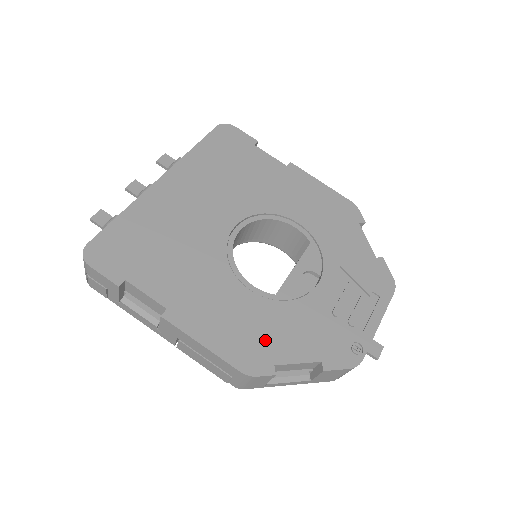
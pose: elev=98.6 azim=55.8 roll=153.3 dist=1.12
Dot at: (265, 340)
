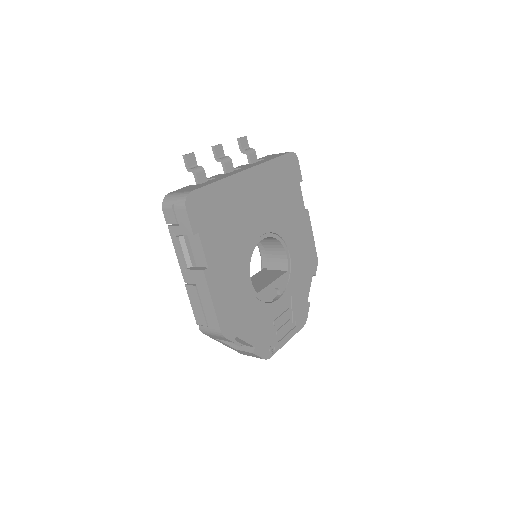
Dot at: (240, 319)
